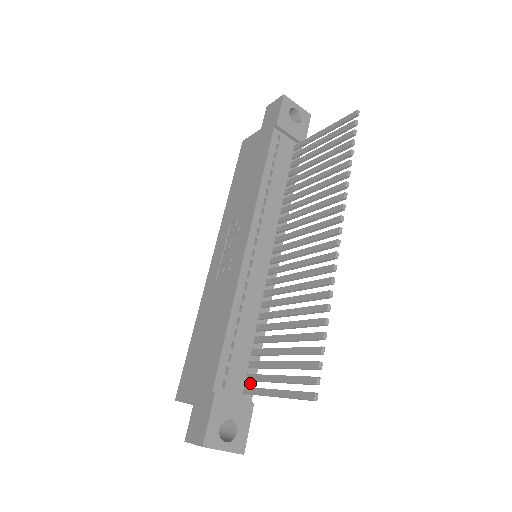
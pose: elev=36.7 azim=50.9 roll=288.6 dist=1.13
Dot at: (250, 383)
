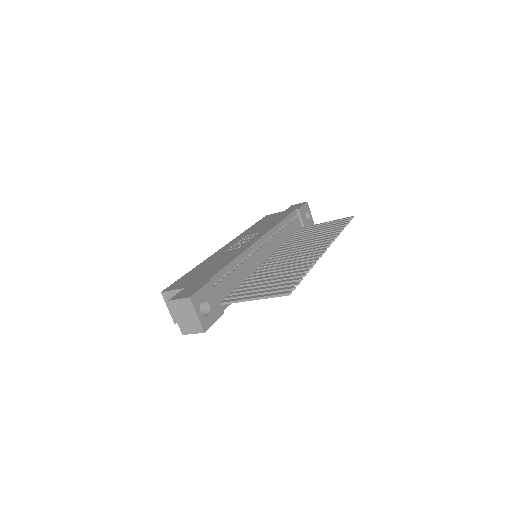
Dot at: occluded
